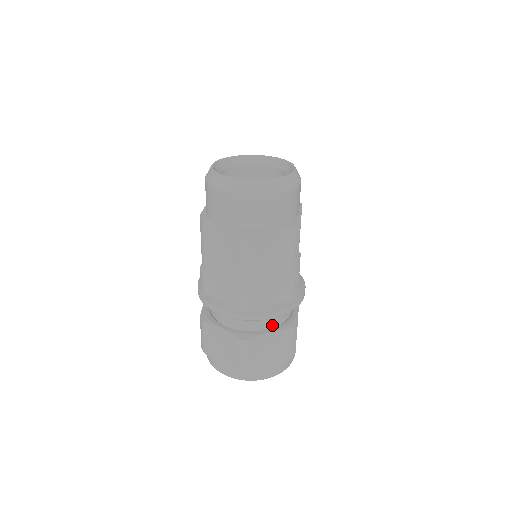
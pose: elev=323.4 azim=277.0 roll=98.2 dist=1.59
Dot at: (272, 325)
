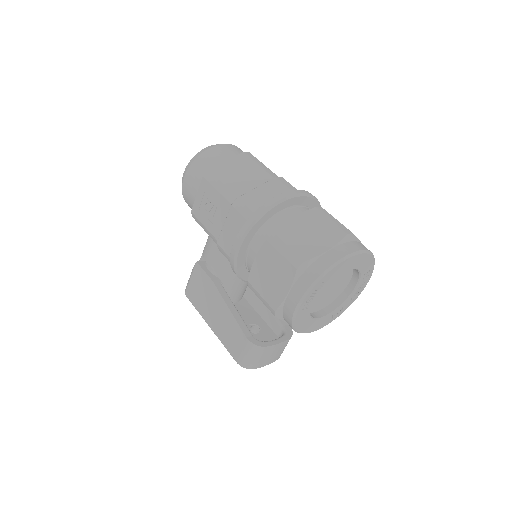
Dot at: occluded
